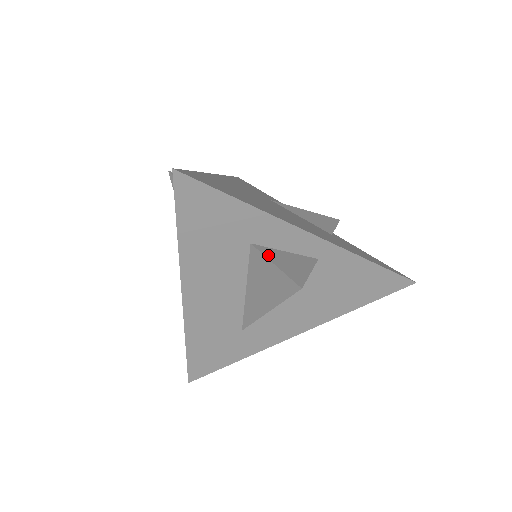
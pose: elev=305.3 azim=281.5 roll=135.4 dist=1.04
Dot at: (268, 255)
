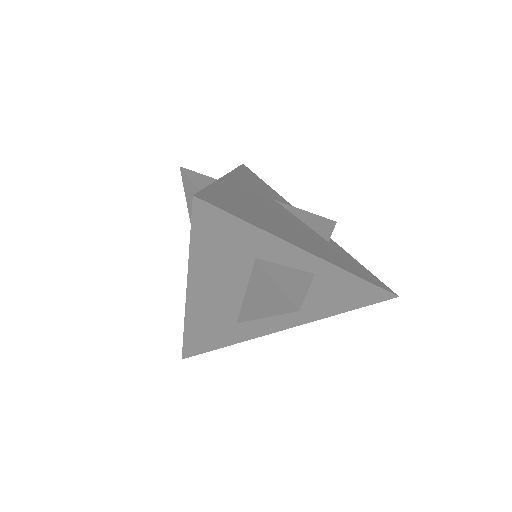
Dot at: (271, 272)
